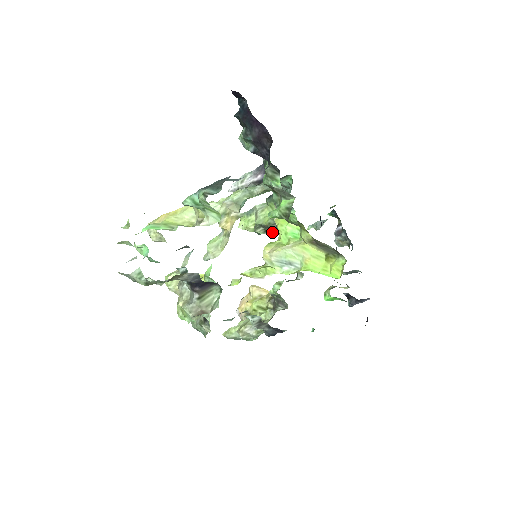
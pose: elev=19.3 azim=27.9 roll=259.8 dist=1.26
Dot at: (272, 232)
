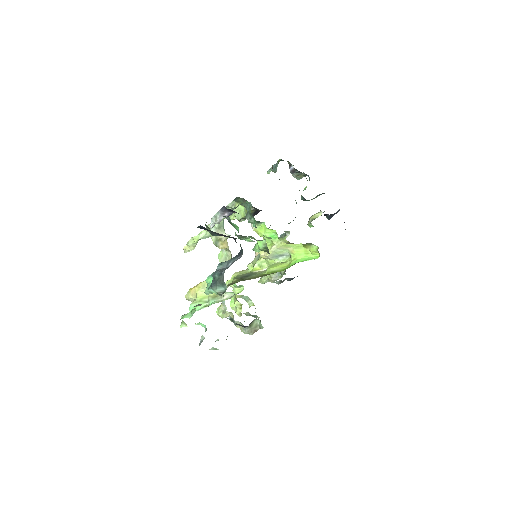
Dot at: occluded
